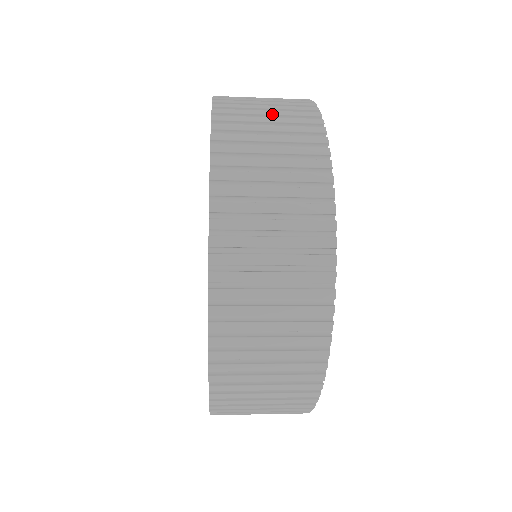
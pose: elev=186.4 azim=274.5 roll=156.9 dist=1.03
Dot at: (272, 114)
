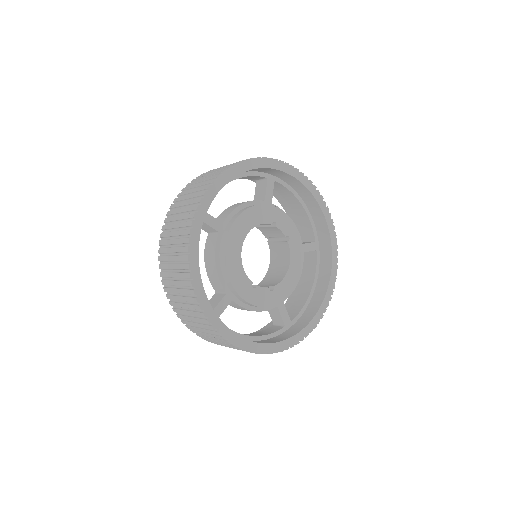
Dot at: (174, 252)
